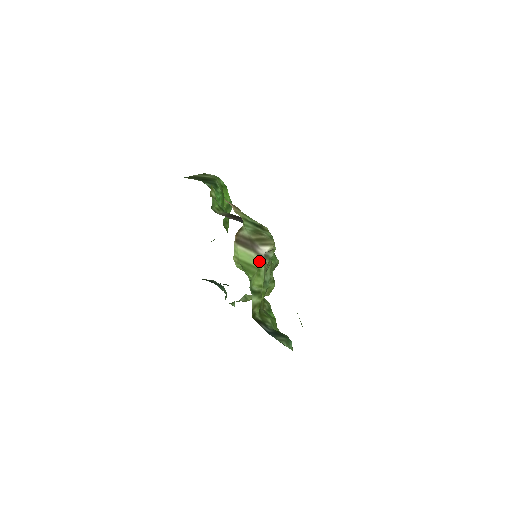
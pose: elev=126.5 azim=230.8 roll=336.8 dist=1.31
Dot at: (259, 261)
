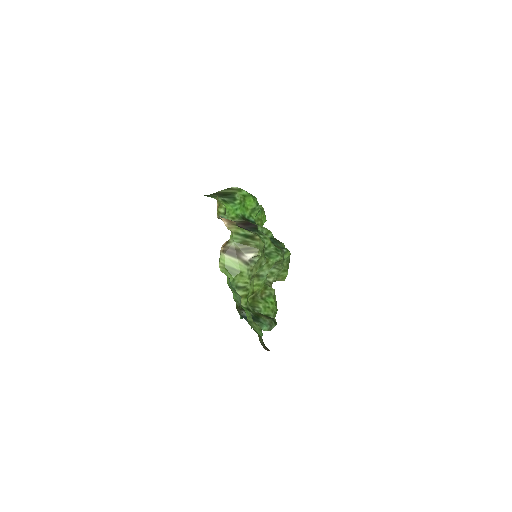
Dot at: (242, 265)
